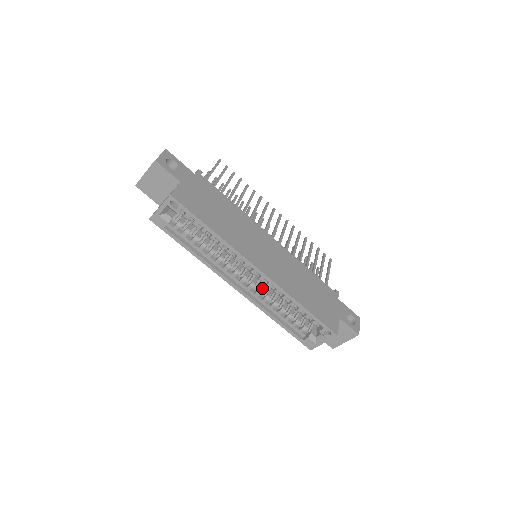
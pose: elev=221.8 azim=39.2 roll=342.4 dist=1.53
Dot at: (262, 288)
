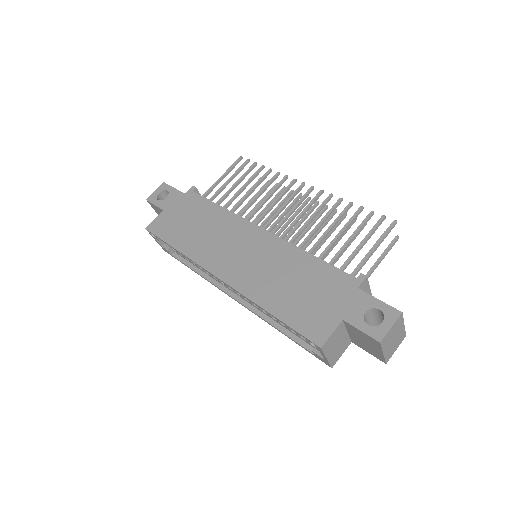
Dot at: occluded
